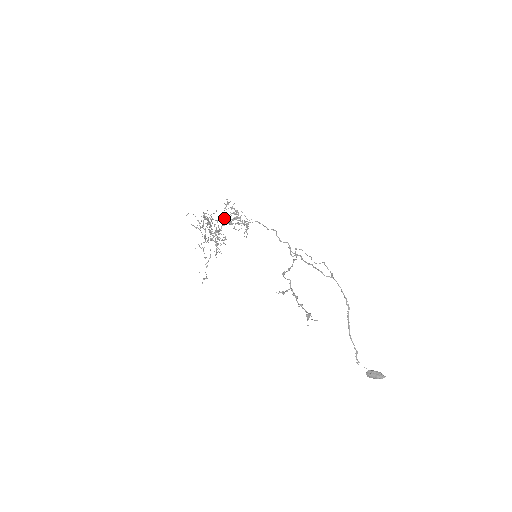
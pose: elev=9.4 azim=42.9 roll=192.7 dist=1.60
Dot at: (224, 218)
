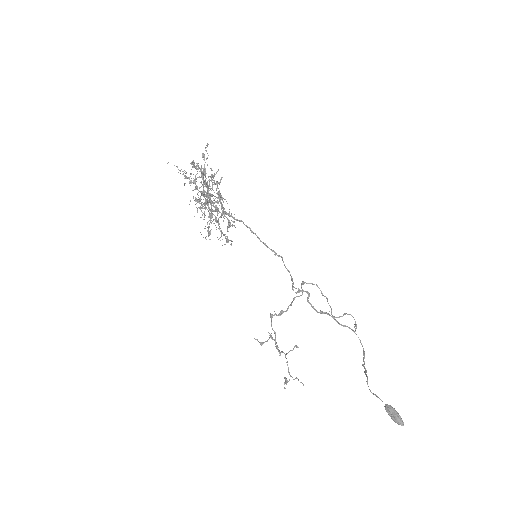
Dot at: occluded
